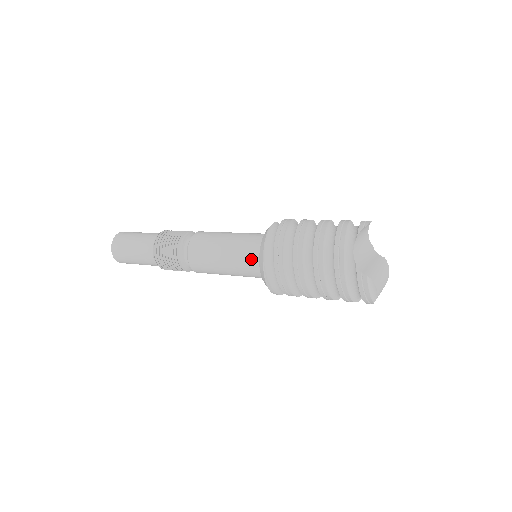
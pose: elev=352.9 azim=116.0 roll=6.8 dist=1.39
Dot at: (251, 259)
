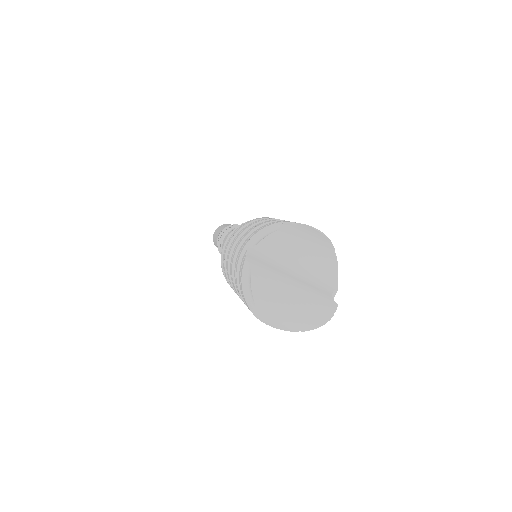
Dot at: occluded
